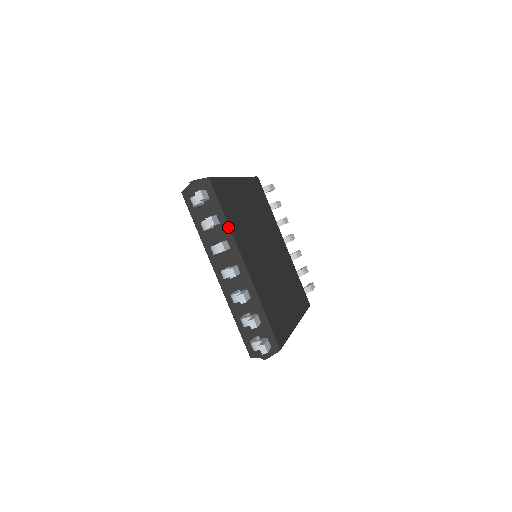
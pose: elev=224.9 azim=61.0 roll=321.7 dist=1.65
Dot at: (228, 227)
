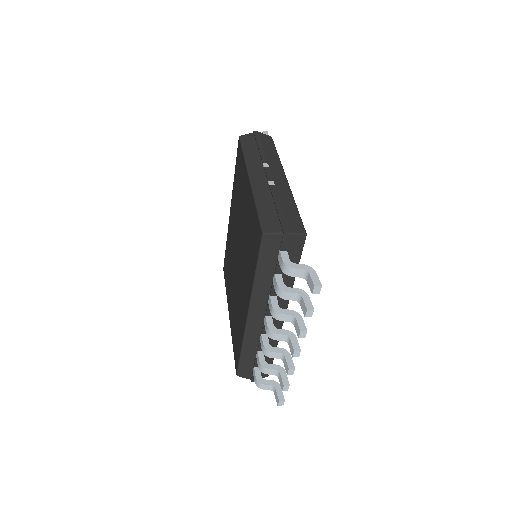
Dot at: (293, 284)
